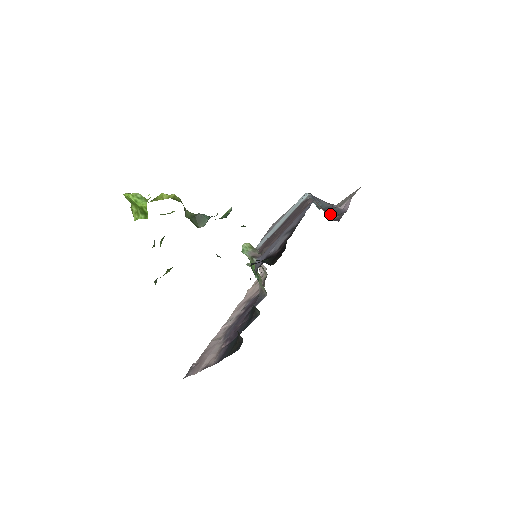
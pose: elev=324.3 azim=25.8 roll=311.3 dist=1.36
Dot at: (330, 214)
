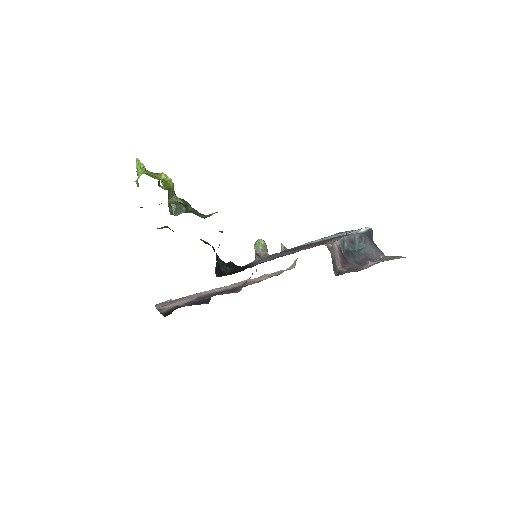
Dot at: (347, 263)
